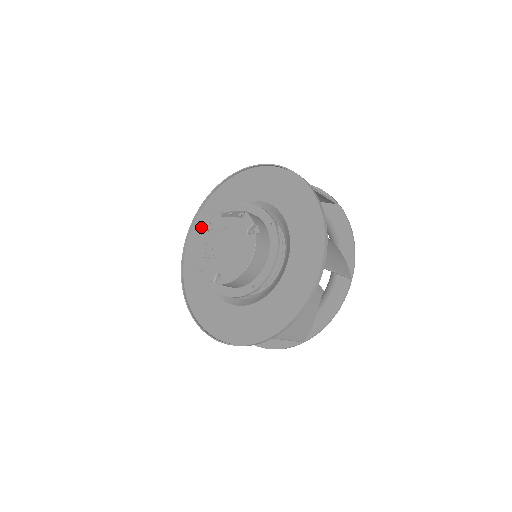
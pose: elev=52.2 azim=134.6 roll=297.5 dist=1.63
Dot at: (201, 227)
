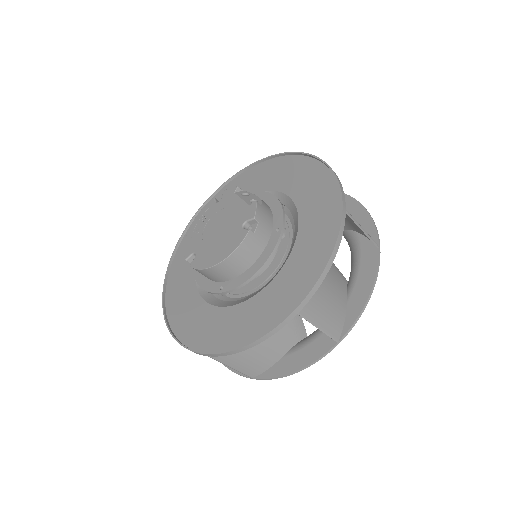
Dot at: occluded
